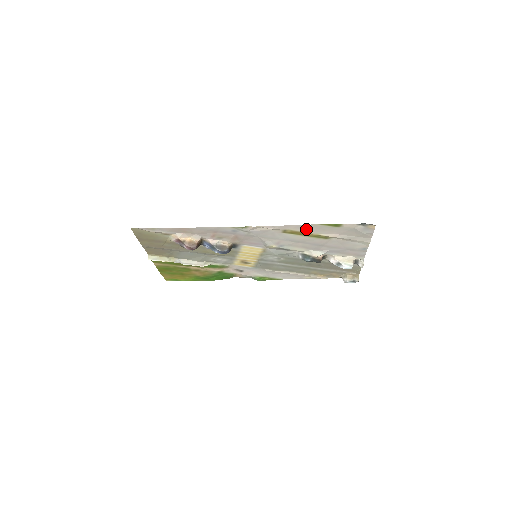
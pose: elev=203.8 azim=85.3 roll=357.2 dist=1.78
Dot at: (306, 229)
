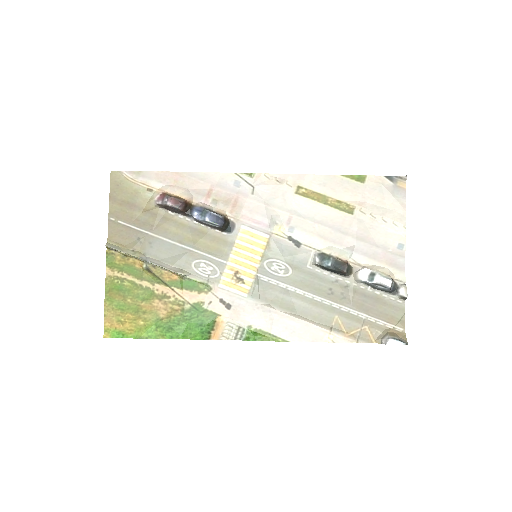
Dot at: (324, 187)
